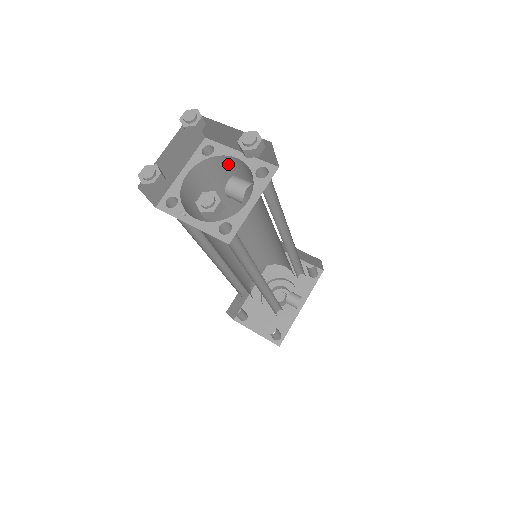
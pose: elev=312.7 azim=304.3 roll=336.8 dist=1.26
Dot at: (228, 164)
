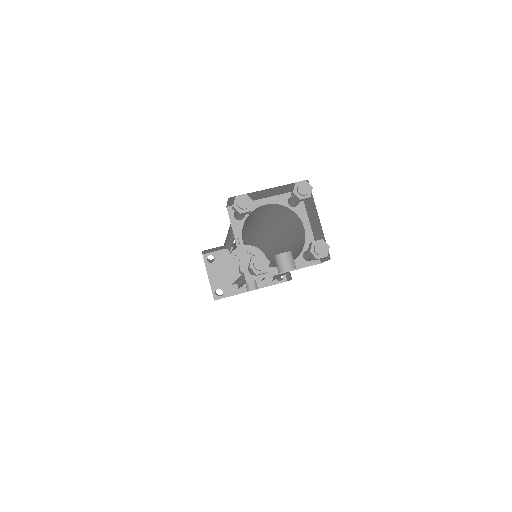
Dot at: (296, 220)
